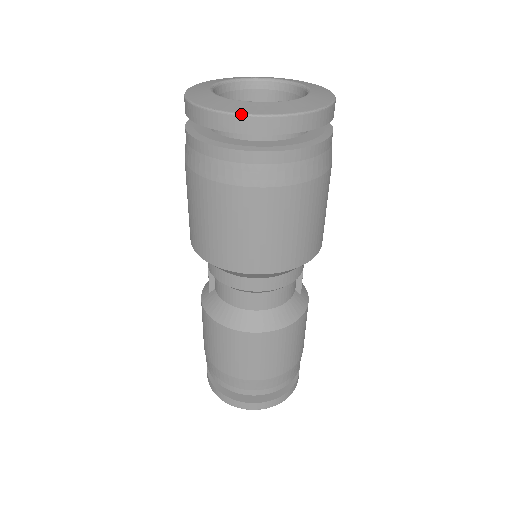
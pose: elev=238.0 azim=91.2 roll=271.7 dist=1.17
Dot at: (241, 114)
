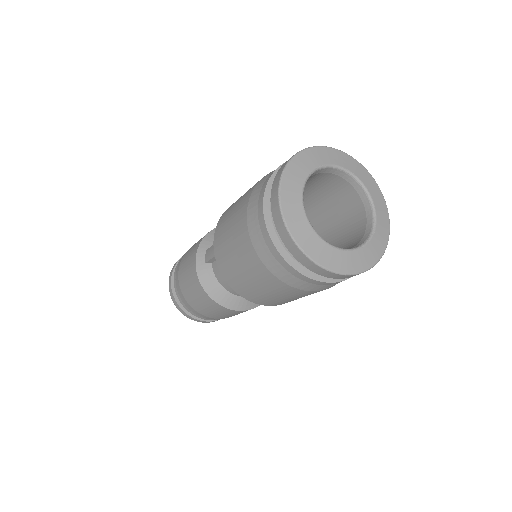
Dot at: (324, 268)
